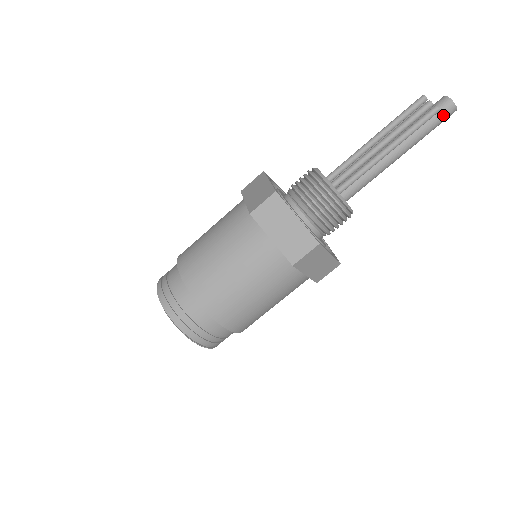
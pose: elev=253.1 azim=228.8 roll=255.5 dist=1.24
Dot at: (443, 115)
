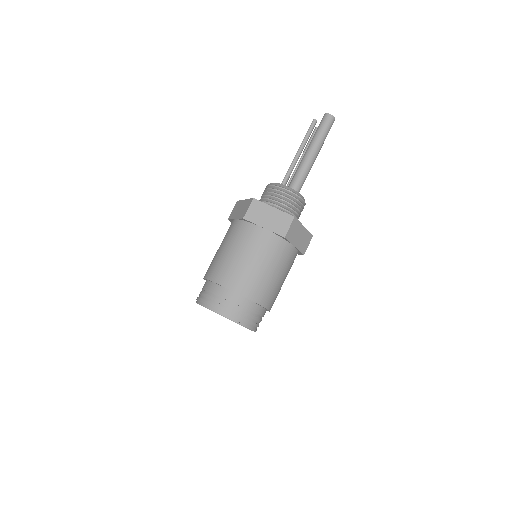
Dot at: (324, 121)
